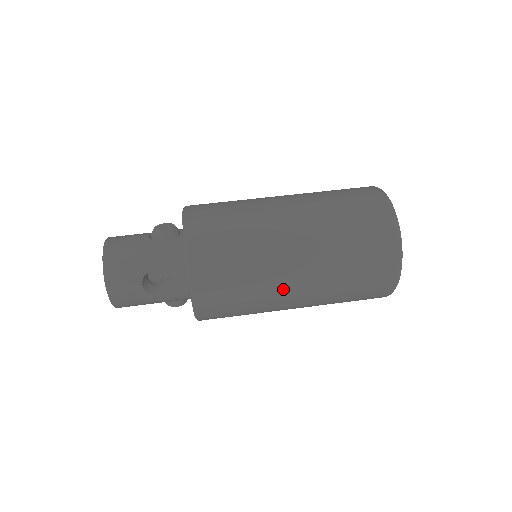
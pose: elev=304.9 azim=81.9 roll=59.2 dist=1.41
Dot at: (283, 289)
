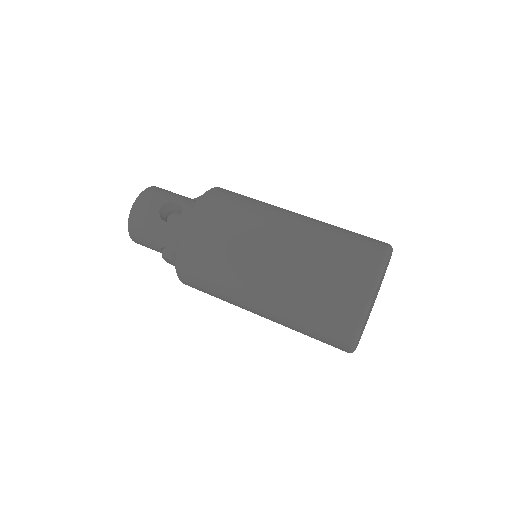
Dot at: (260, 245)
